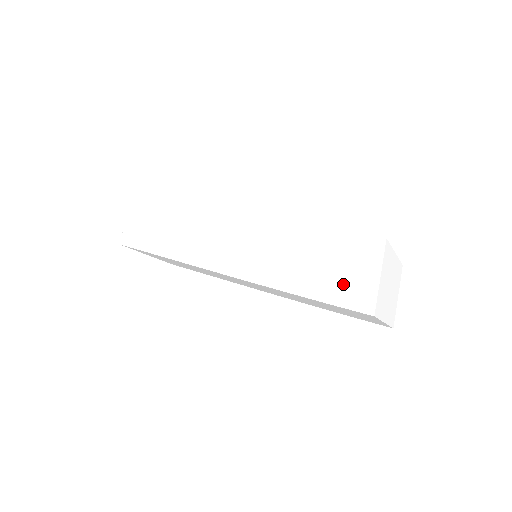
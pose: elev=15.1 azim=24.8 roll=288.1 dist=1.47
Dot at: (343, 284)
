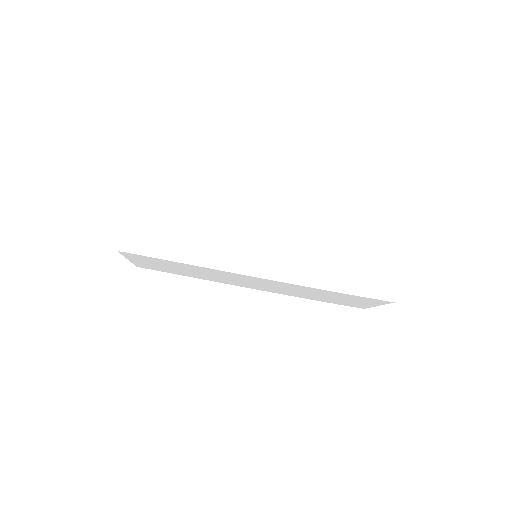
Dot at: (370, 279)
